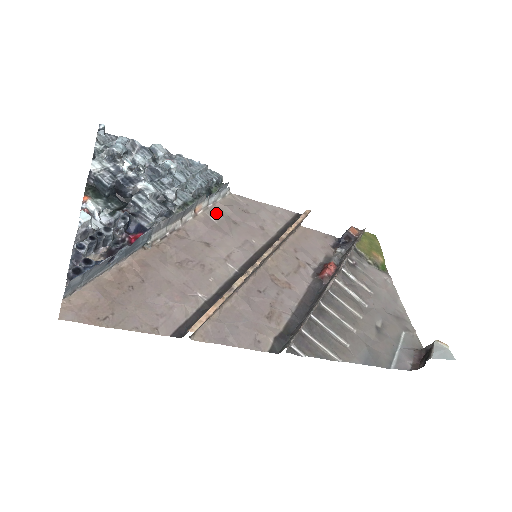
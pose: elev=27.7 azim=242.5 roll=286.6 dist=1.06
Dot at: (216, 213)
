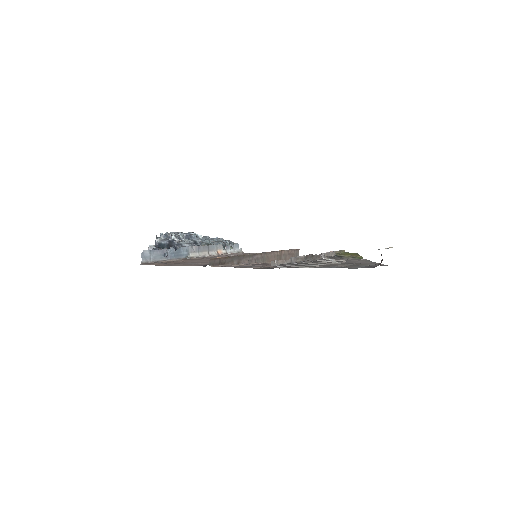
Dot at: (232, 254)
